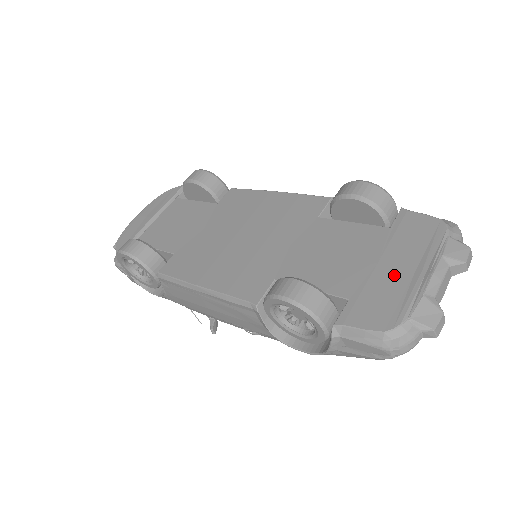
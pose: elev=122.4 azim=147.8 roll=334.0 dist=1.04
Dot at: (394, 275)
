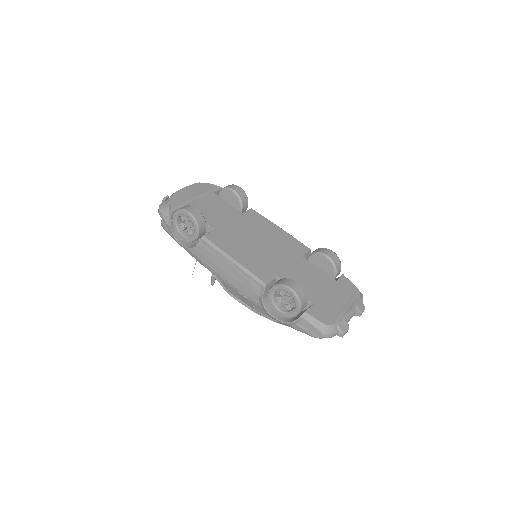
Dot at: (334, 303)
